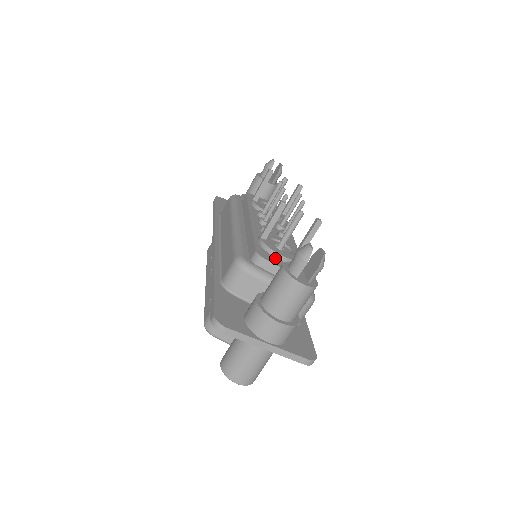
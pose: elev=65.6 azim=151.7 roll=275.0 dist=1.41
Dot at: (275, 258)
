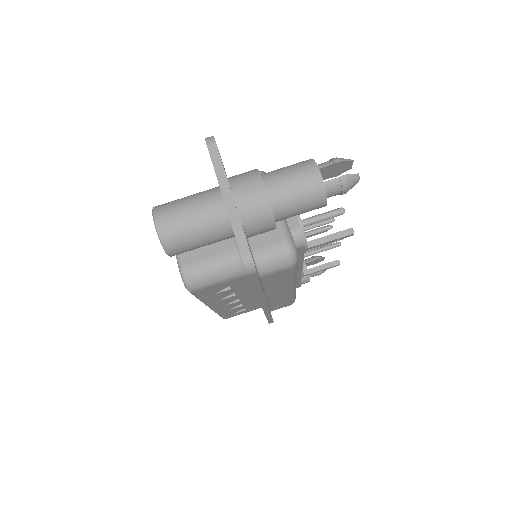
Dot at: occluded
